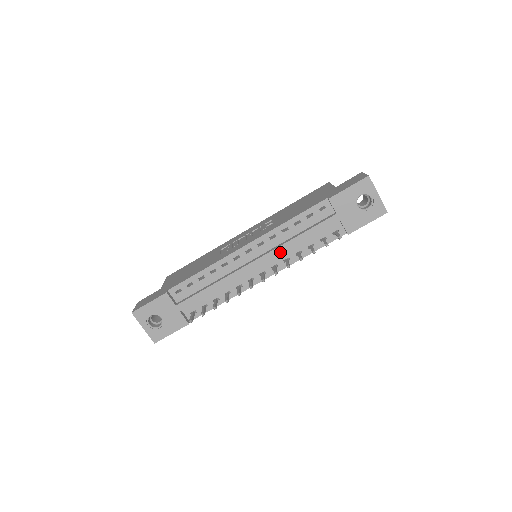
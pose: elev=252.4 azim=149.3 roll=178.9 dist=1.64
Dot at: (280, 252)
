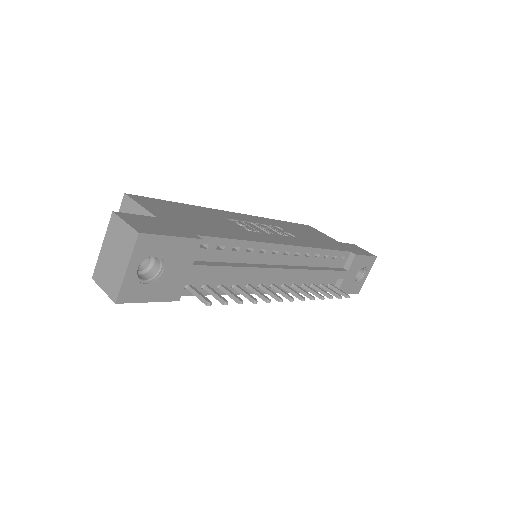
Dot at: (304, 275)
